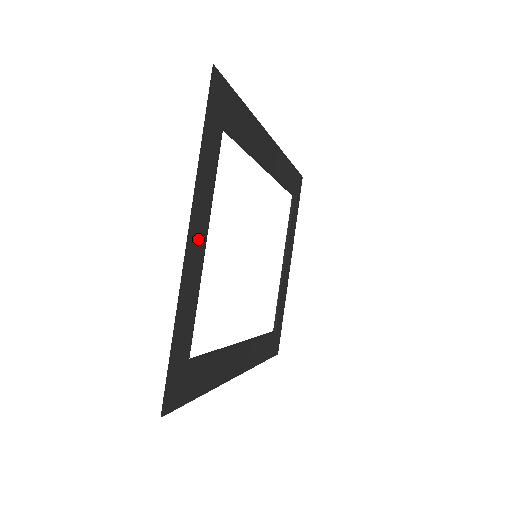
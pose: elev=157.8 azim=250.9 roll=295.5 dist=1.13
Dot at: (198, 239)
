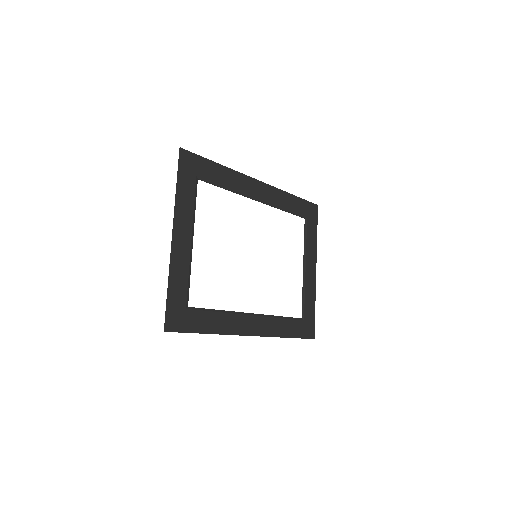
Dot at: (183, 238)
